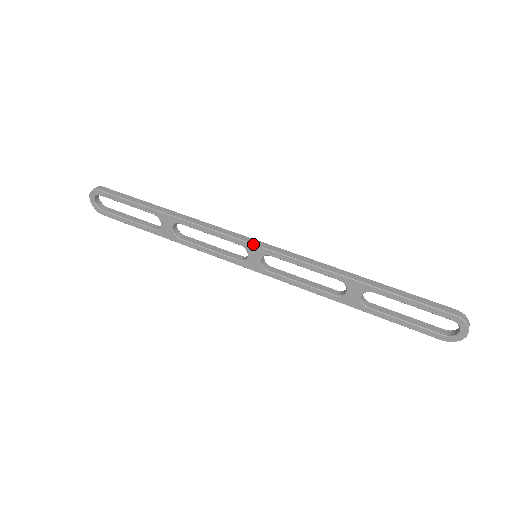
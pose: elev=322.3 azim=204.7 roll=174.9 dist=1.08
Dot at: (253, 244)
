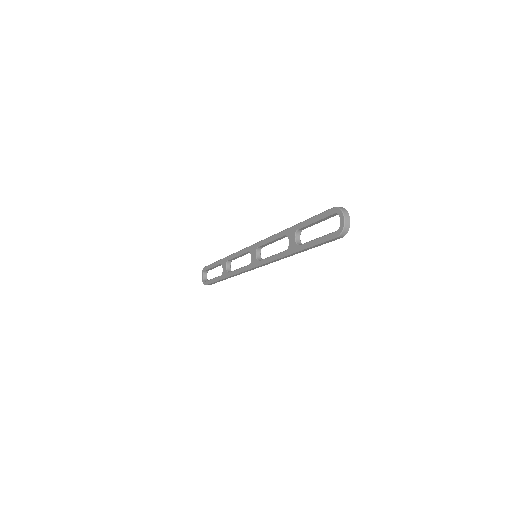
Dot at: (252, 245)
